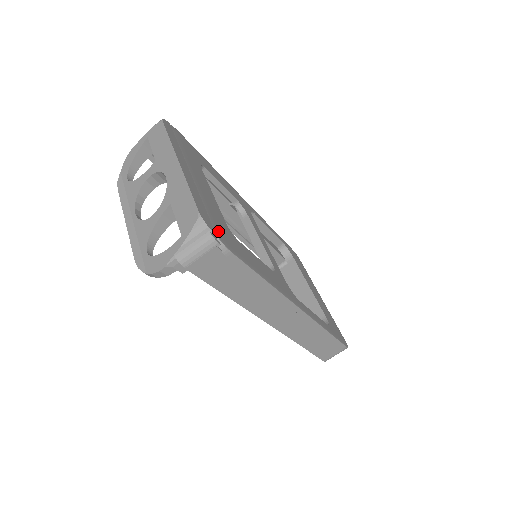
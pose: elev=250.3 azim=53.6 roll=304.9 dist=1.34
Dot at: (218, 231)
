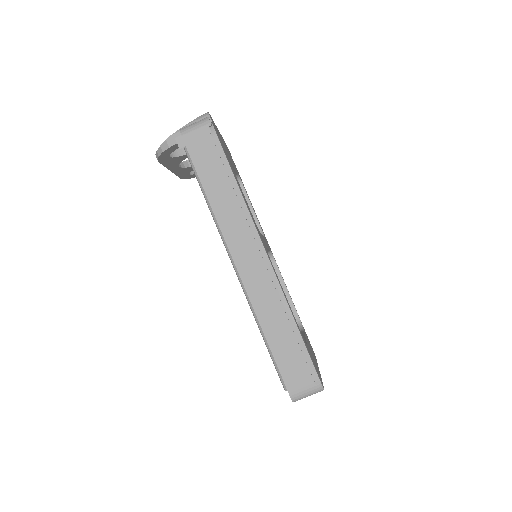
Dot at: (216, 131)
